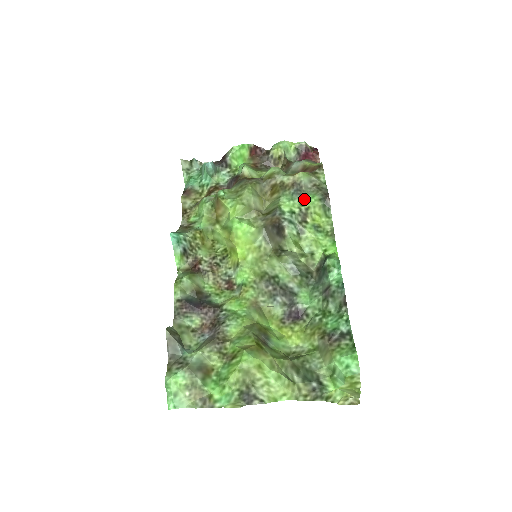
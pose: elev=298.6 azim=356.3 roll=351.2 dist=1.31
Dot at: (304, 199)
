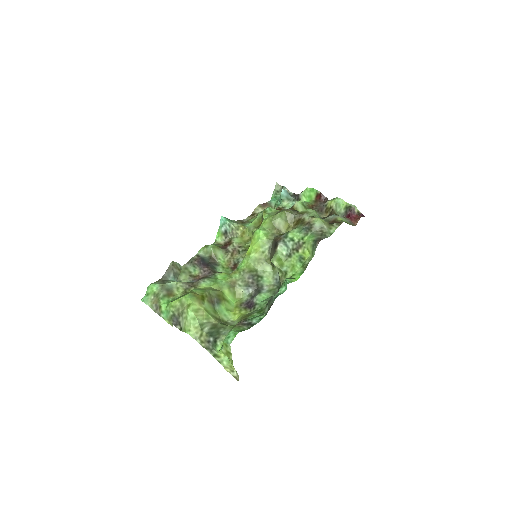
Dot at: (307, 236)
